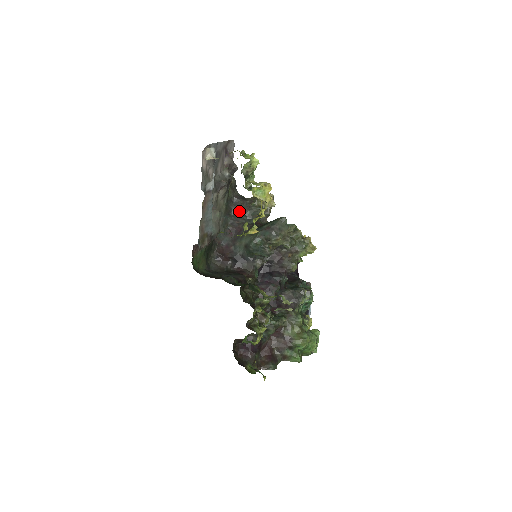
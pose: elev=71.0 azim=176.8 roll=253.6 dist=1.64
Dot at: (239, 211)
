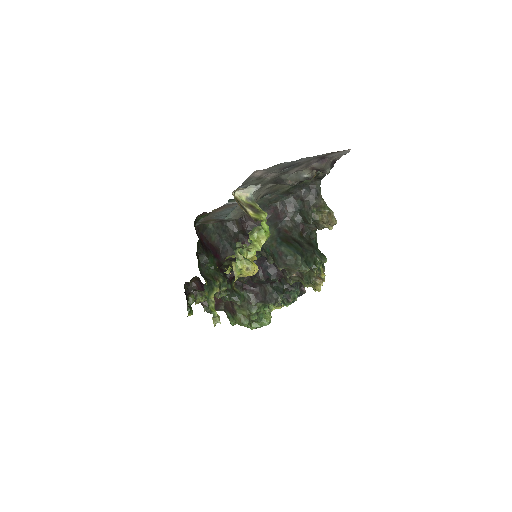
Dot at: (300, 200)
